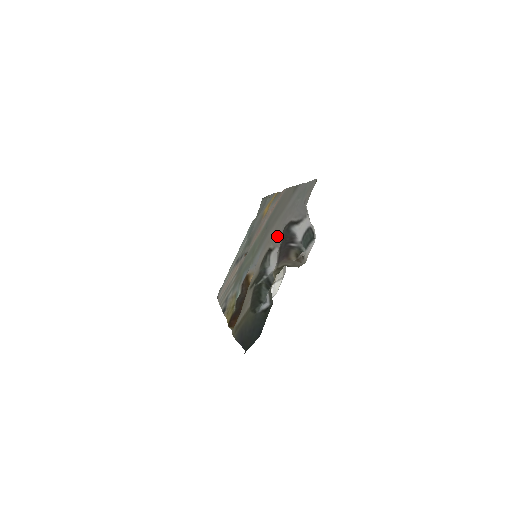
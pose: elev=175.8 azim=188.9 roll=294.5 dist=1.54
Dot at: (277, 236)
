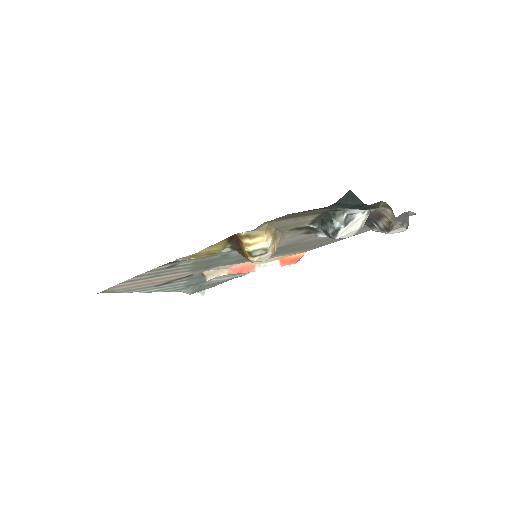
Dot at: occluded
